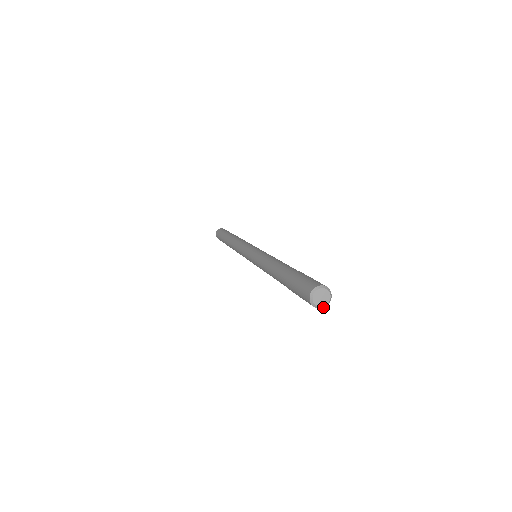
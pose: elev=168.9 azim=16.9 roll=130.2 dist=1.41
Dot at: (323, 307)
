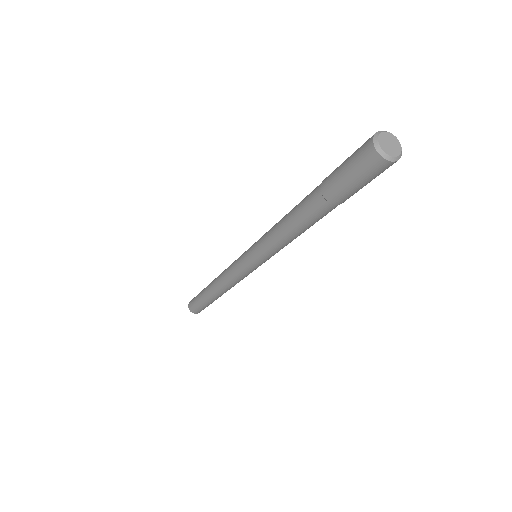
Dot at: (396, 160)
